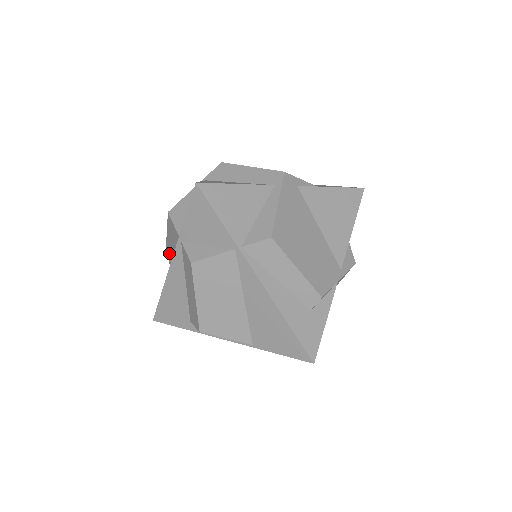
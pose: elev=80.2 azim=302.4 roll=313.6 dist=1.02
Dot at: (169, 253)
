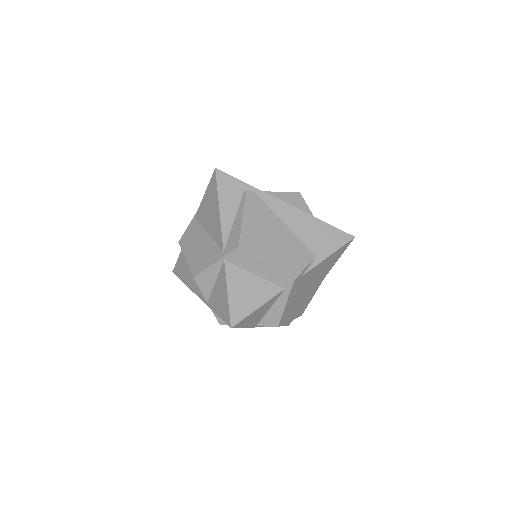
Dot at: occluded
